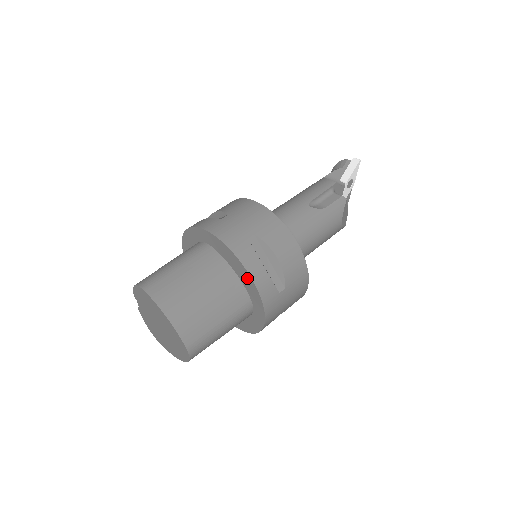
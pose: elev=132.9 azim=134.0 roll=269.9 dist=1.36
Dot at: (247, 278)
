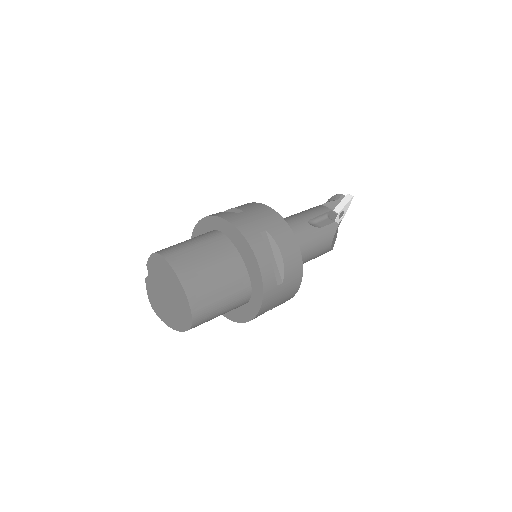
Dot at: (254, 265)
